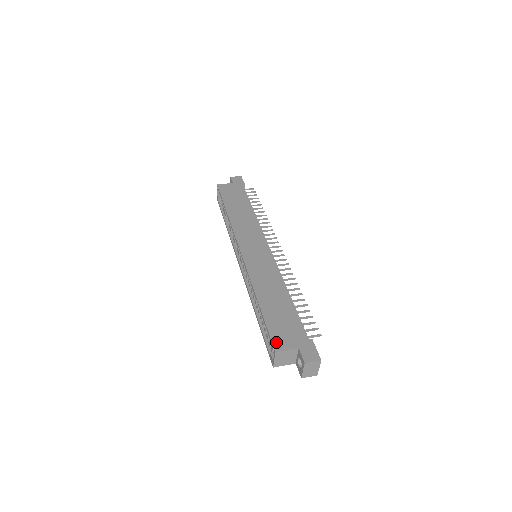
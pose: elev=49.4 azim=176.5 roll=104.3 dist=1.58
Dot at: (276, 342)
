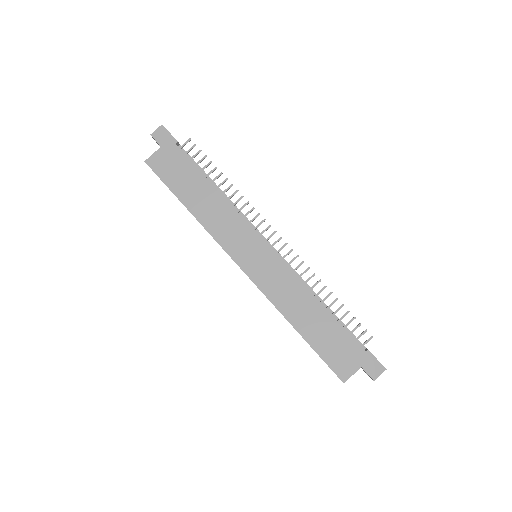
Dot at: (339, 372)
